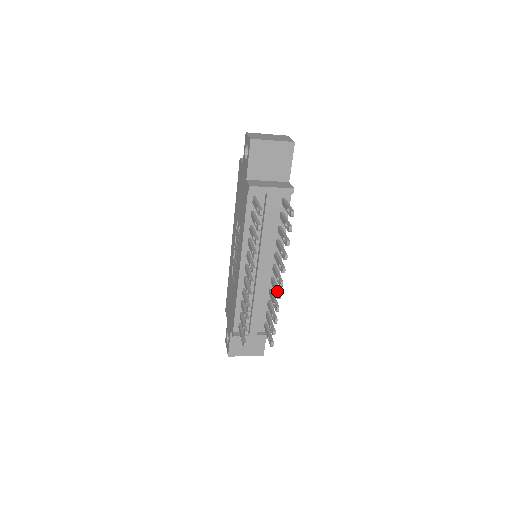
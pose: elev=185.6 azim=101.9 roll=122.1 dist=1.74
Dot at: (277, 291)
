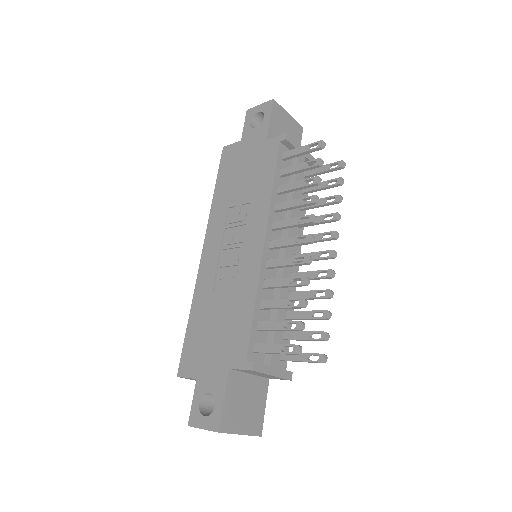
Dot at: occluded
